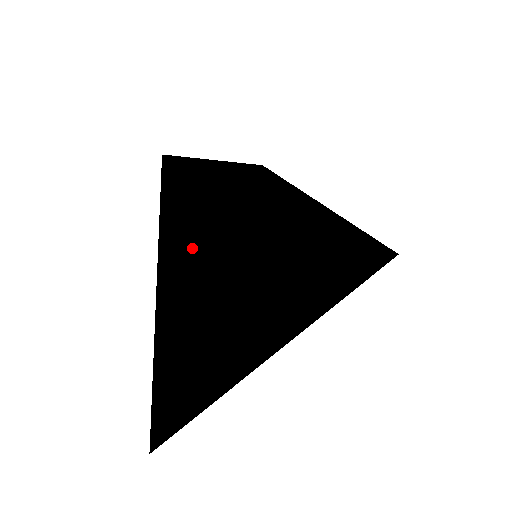
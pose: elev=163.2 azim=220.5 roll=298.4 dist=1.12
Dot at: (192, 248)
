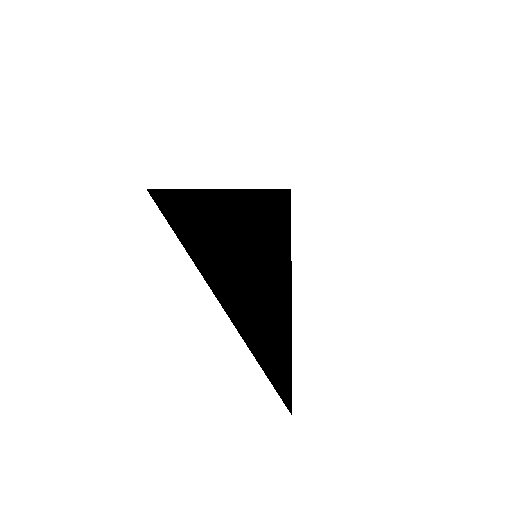
Dot at: (248, 262)
